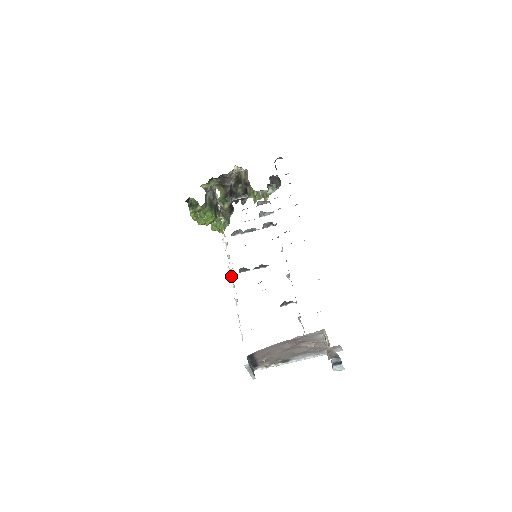
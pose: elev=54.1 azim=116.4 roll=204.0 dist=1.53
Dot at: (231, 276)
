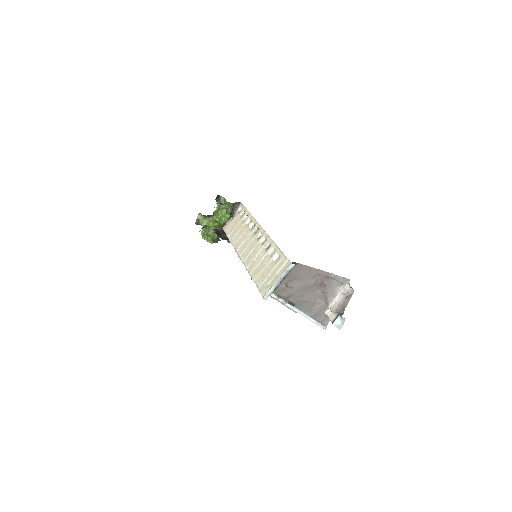
Dot at: (257, 239)
